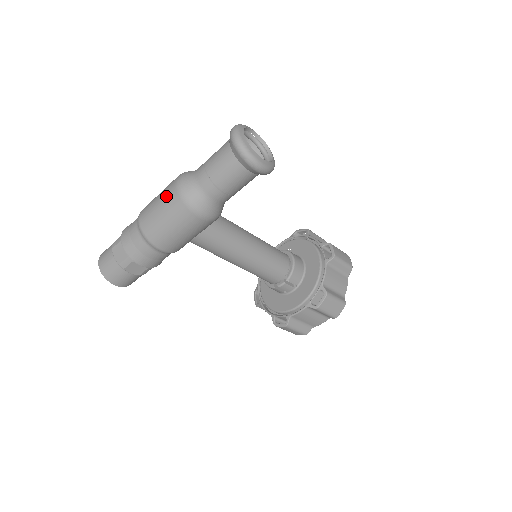
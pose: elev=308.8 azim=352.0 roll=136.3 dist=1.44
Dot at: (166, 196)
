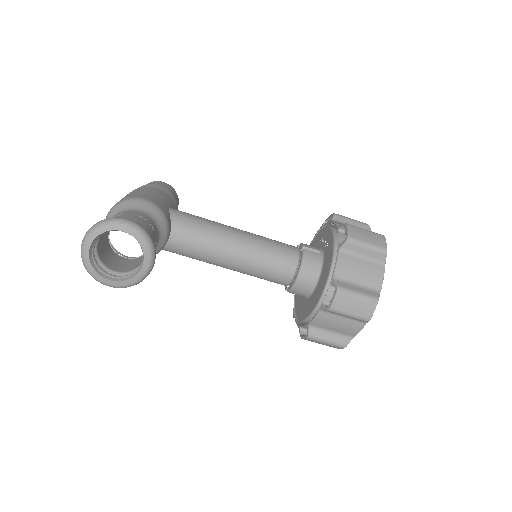
Dot at: occluded
